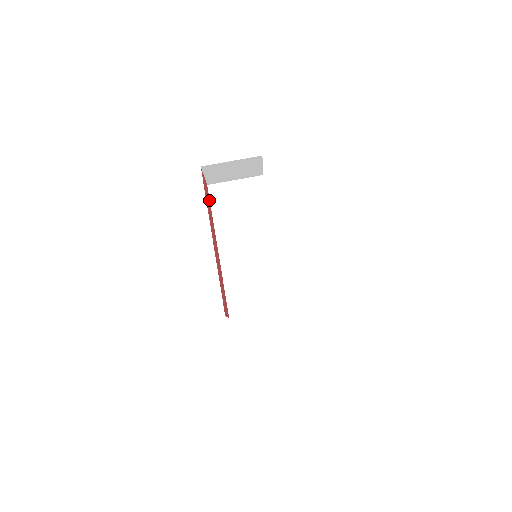
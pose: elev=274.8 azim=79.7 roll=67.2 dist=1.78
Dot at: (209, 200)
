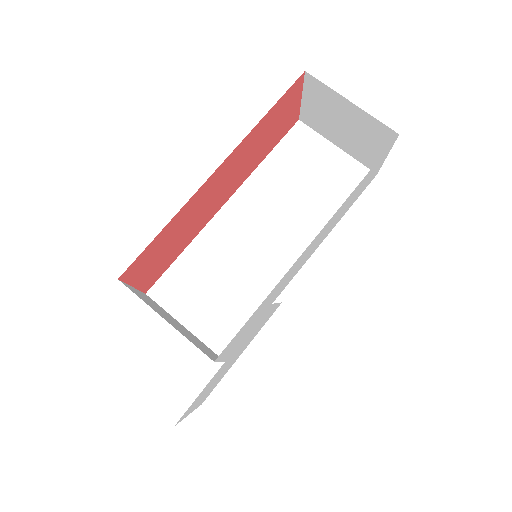
Dot at: (280, 137)
